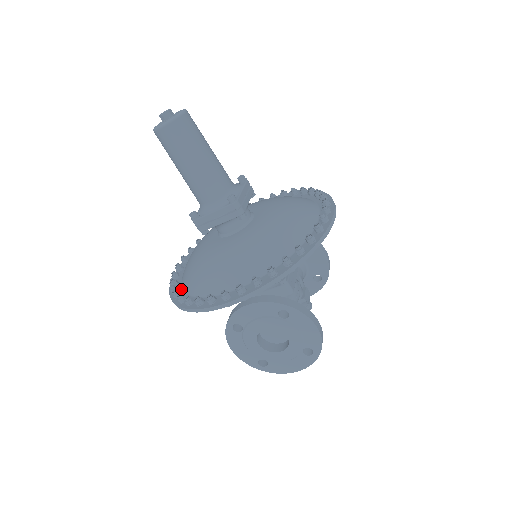
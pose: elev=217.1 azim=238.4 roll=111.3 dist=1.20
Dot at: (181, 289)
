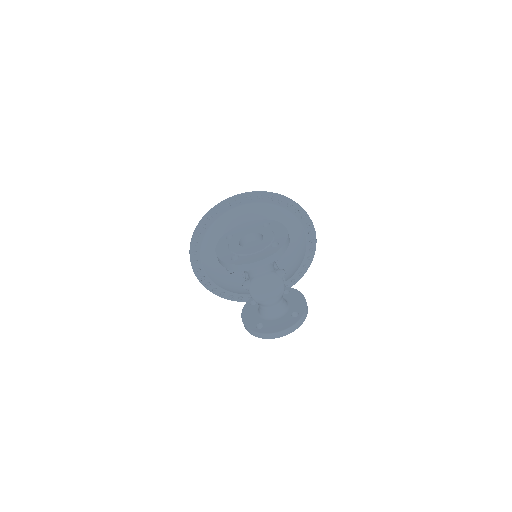
Dot at: (201, 240)
